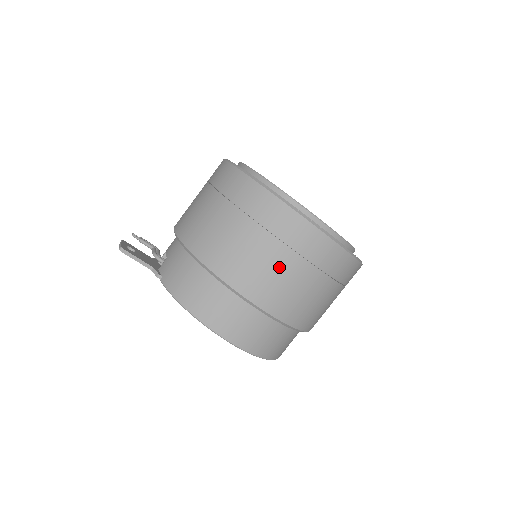
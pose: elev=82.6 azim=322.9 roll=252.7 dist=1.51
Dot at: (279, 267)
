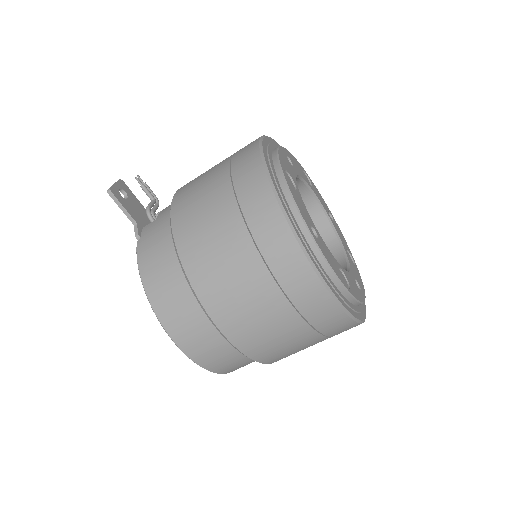
Dot at: (253, 293)
